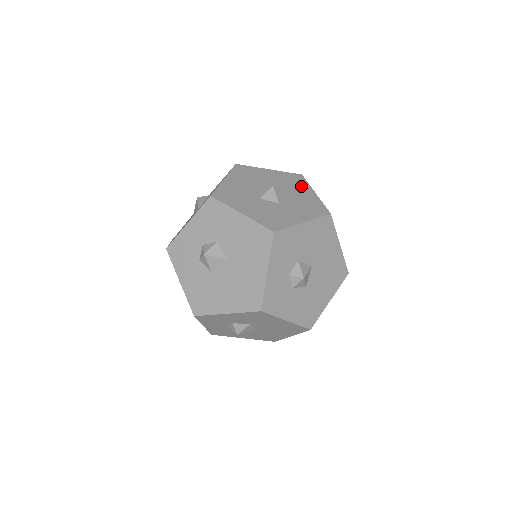
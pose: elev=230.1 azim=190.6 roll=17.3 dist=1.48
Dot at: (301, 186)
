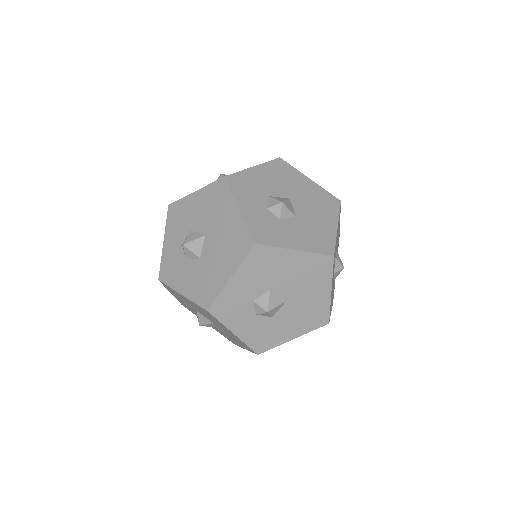
Dot at: occluded
